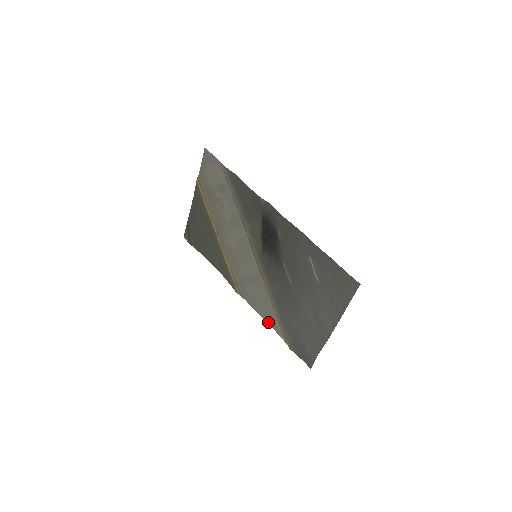
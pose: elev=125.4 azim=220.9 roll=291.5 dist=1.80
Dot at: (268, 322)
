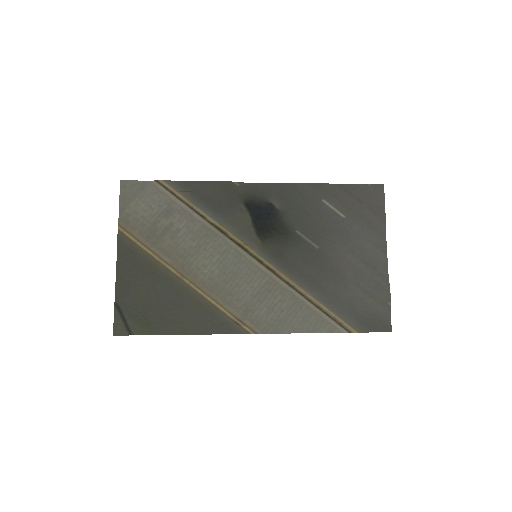
Dot at: (311, 331)
